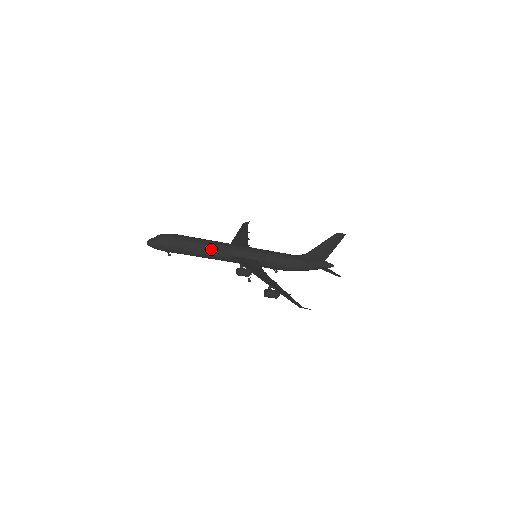
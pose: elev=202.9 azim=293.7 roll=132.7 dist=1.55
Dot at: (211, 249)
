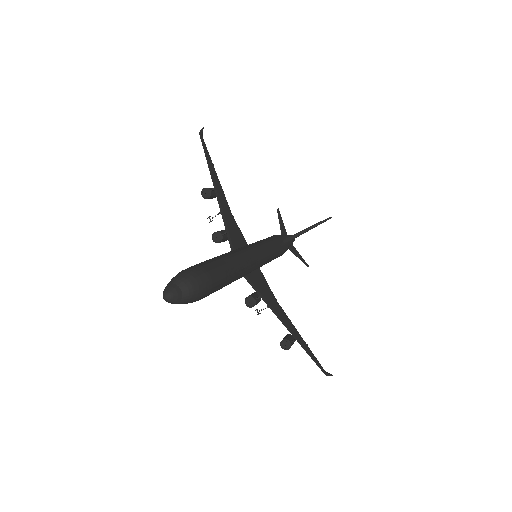
Dot at: (236, 279)
